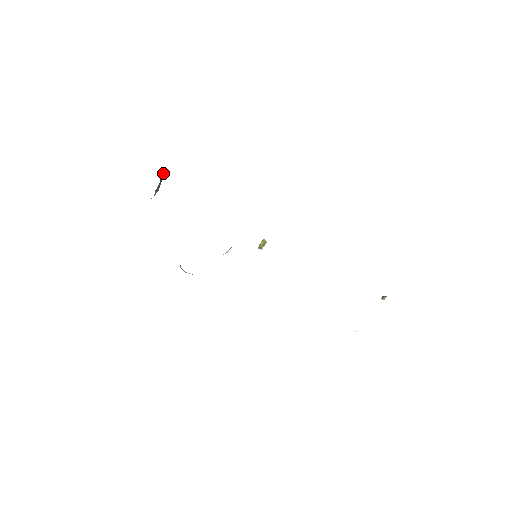
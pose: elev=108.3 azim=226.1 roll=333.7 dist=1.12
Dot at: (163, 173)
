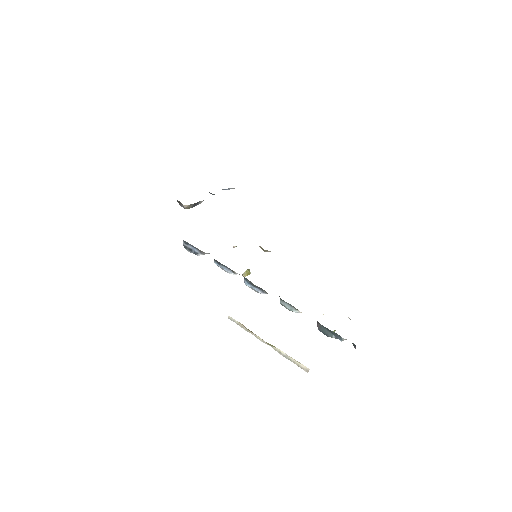
Dot at: (199, 203)
